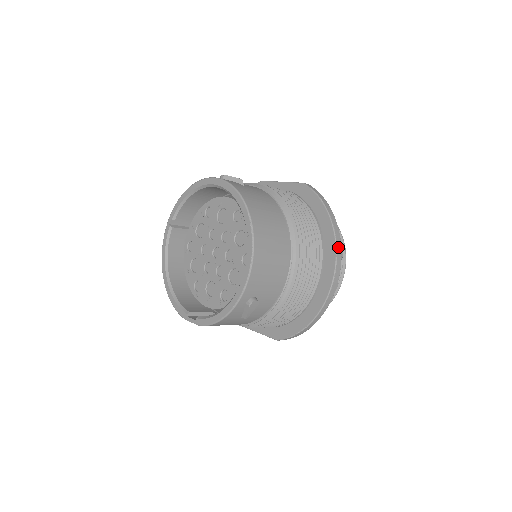
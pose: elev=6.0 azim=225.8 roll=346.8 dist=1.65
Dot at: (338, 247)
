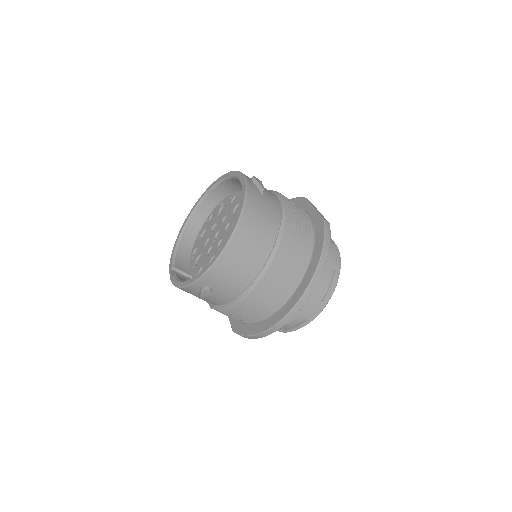
Dot at: (309, 290)
